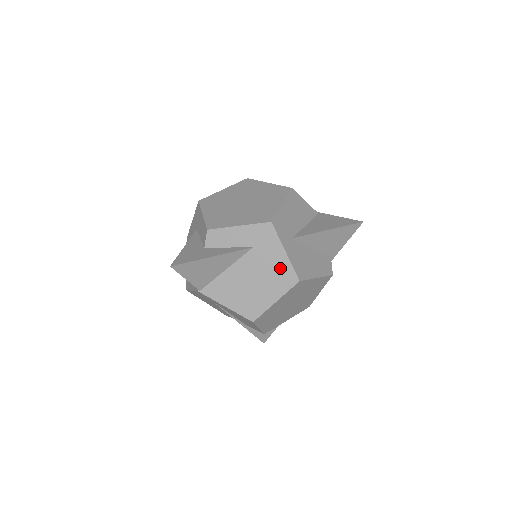
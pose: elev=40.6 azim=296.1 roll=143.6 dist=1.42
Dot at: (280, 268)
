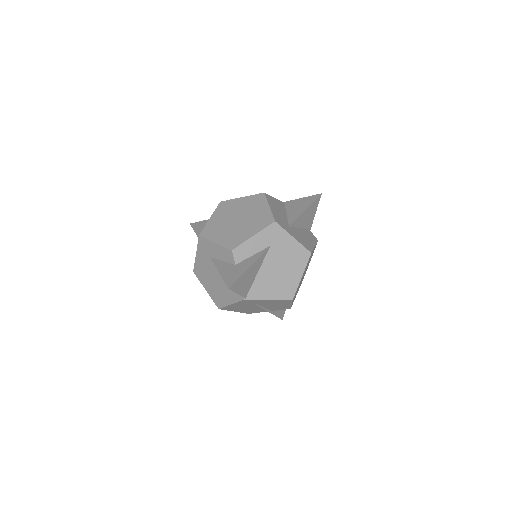
Dot at: (295, 251)
